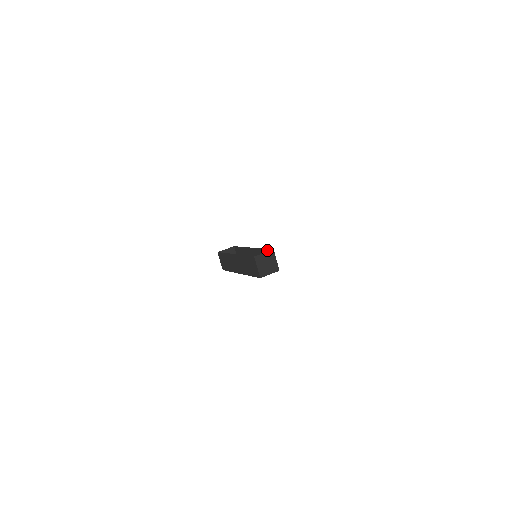
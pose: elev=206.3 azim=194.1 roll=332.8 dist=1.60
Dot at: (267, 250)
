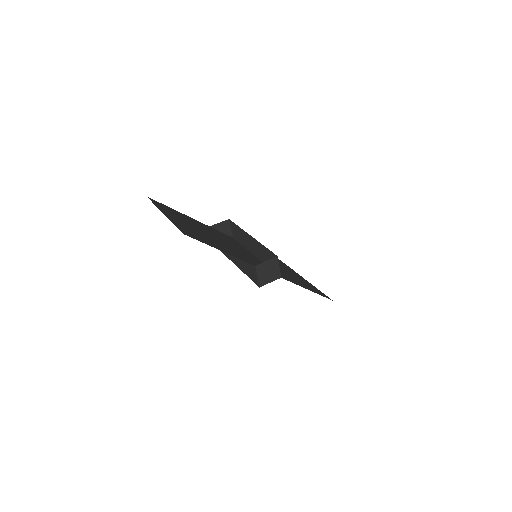
Dot at: (269, 251)
